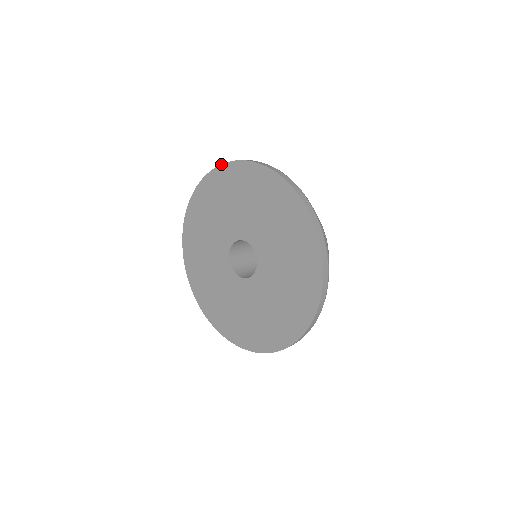
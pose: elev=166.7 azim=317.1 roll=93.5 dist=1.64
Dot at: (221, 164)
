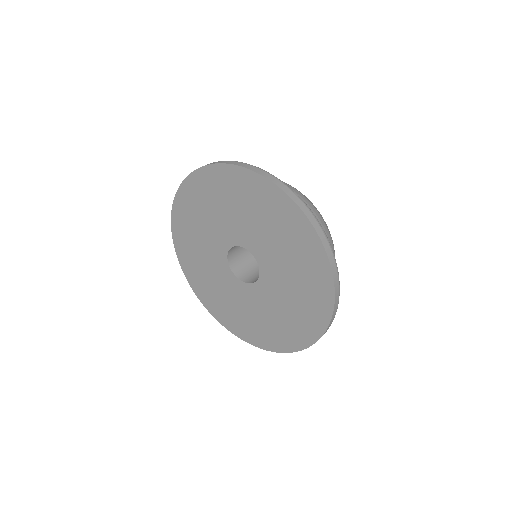
Dot at: (292, 199)
